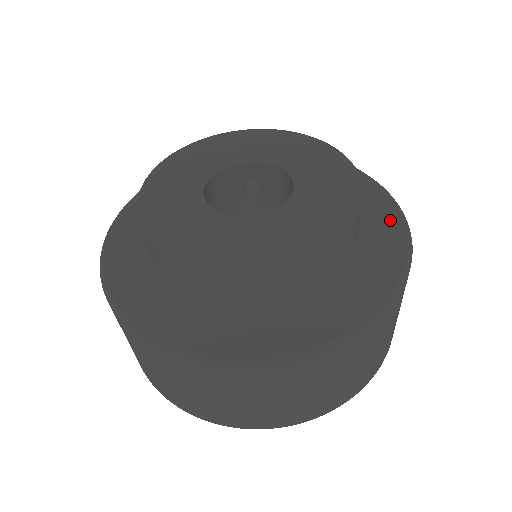
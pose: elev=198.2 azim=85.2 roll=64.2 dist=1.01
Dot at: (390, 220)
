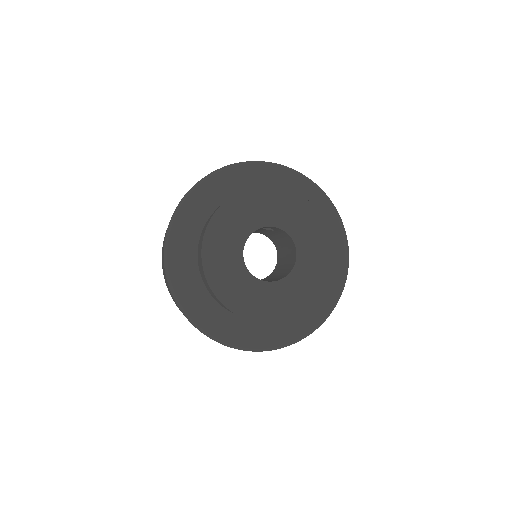
Dot at: (340, 261)
